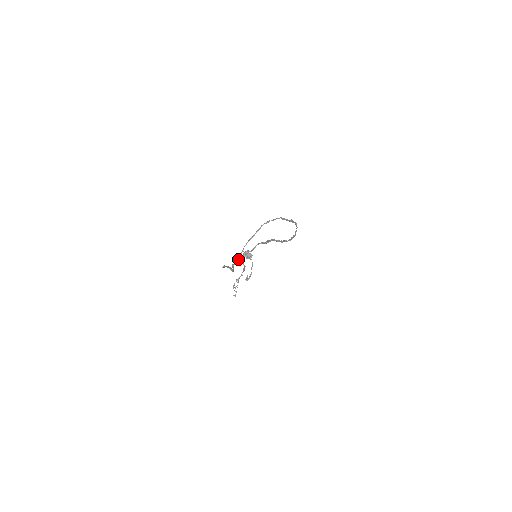
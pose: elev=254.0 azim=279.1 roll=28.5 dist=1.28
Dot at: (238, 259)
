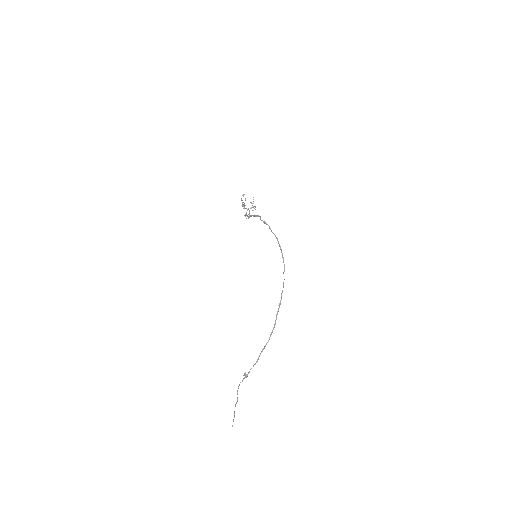
Dot at: occluded
